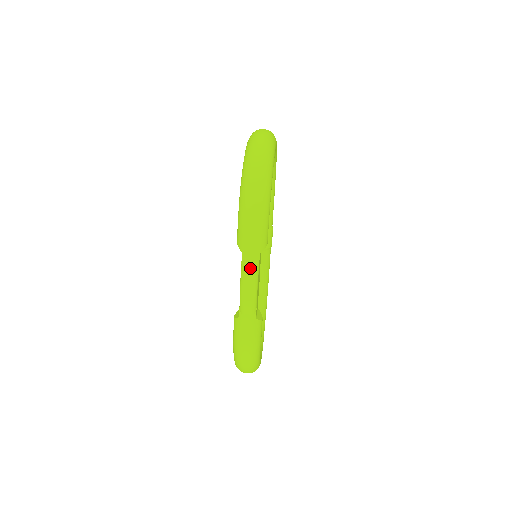
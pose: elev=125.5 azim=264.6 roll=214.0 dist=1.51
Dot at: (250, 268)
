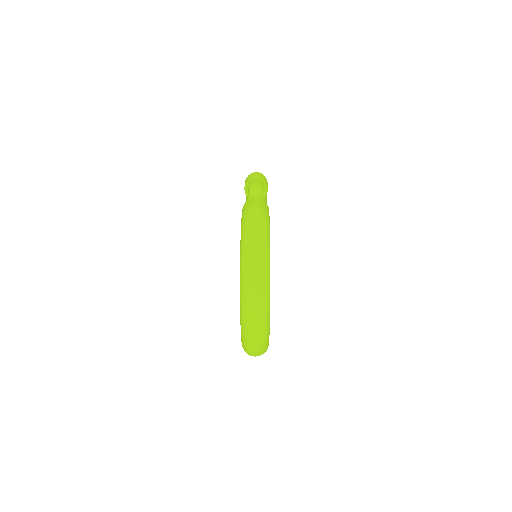
Dot at: occluded
